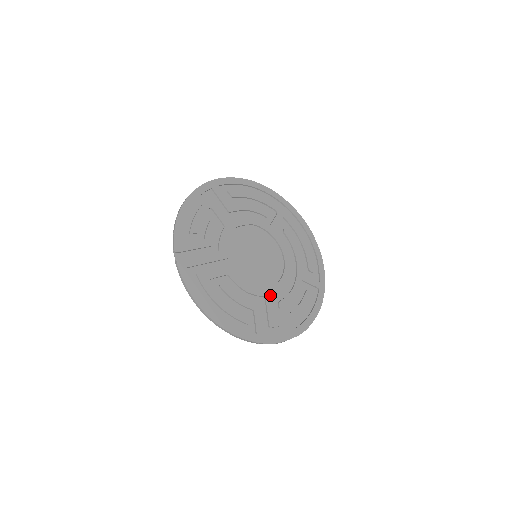
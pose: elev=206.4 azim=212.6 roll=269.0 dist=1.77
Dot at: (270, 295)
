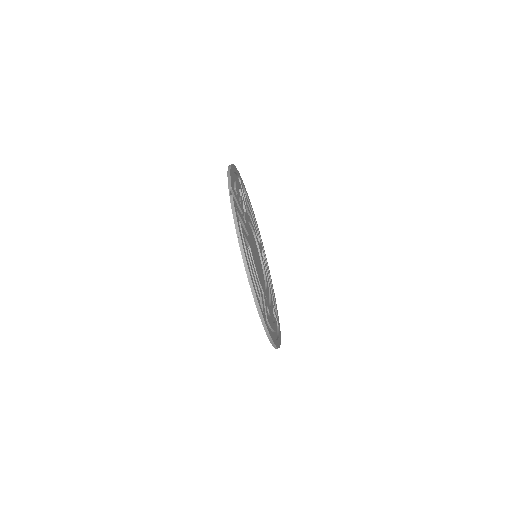
Dot at: occluded
